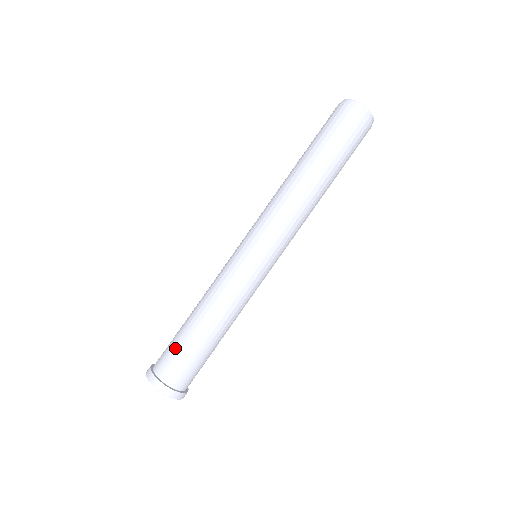
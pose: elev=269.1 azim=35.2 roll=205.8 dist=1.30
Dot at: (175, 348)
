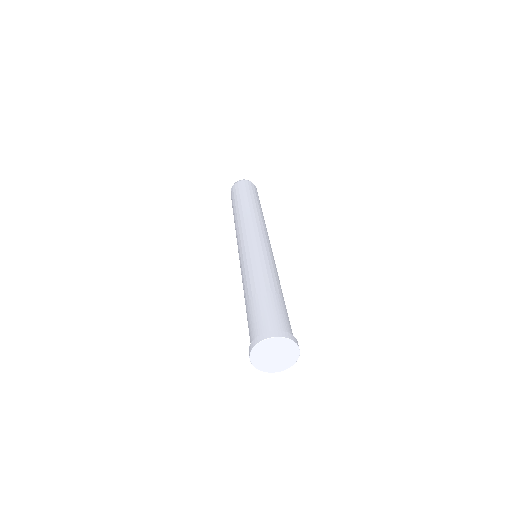
Dot at: (263, 309)
